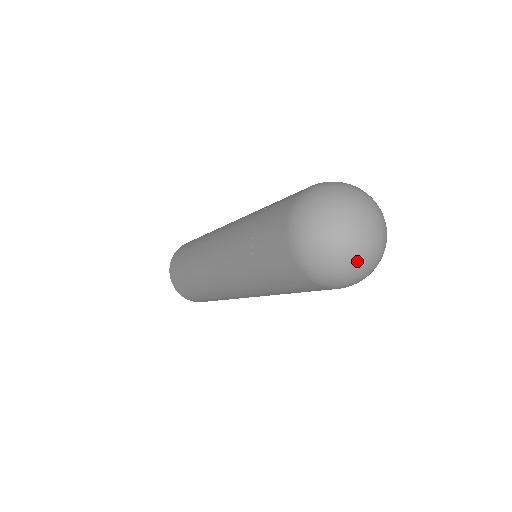
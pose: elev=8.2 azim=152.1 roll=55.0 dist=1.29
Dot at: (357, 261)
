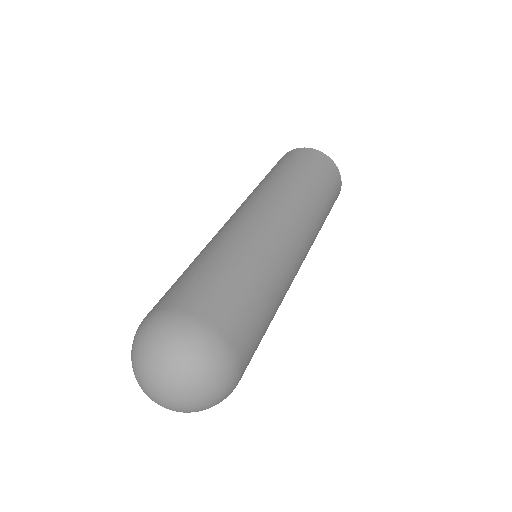
Dot at: occluded
